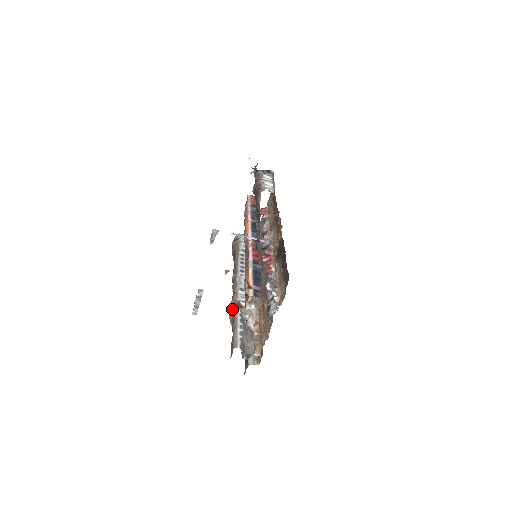
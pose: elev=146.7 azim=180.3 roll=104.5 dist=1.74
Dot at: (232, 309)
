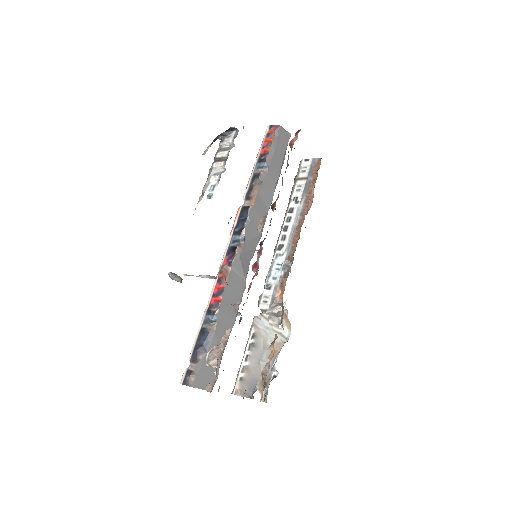
Dot at: occluded
